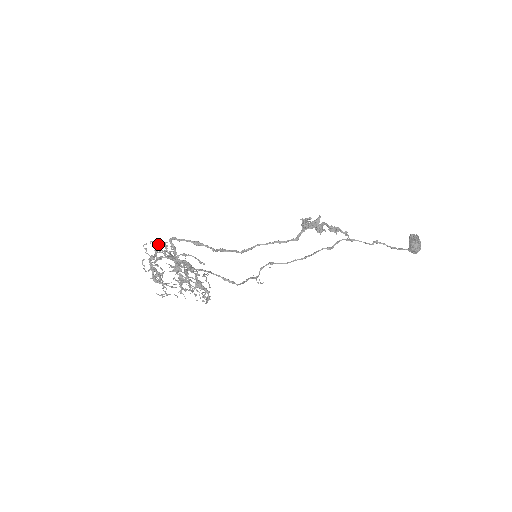
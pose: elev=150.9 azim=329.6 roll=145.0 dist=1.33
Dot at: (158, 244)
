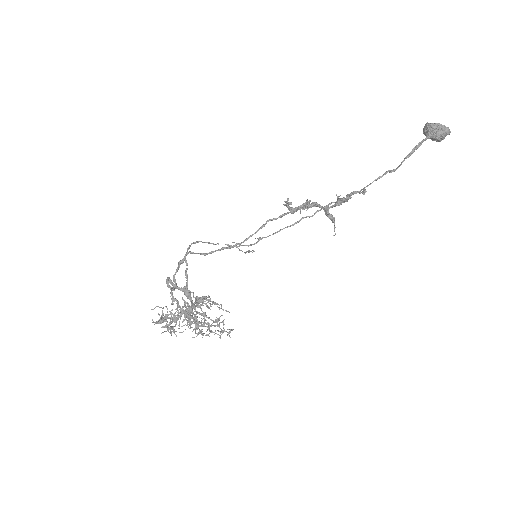
Dot at: (178, 314)
